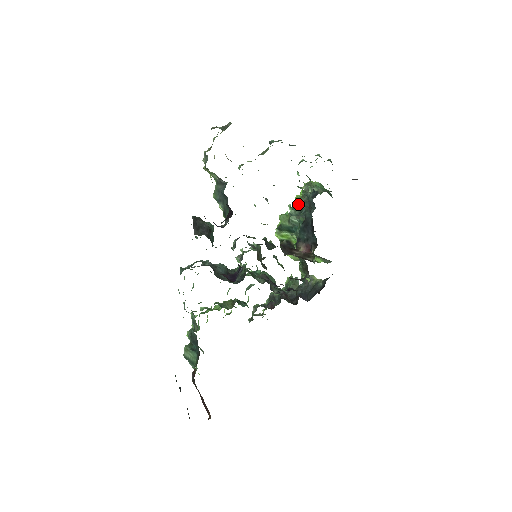
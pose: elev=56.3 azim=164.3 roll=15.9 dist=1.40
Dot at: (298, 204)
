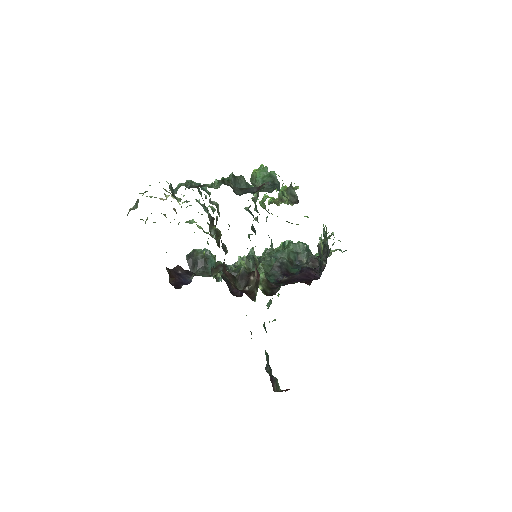
Dot at: occluded
